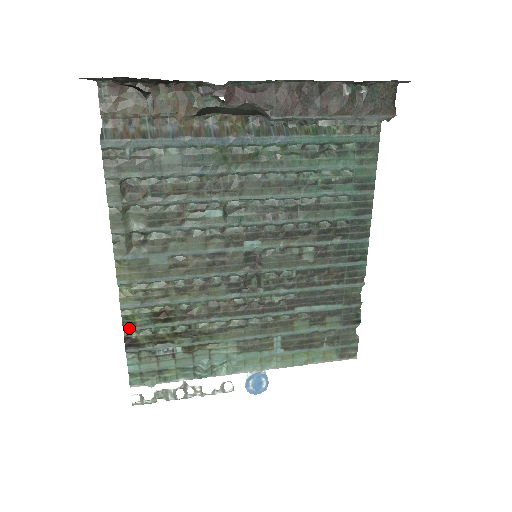
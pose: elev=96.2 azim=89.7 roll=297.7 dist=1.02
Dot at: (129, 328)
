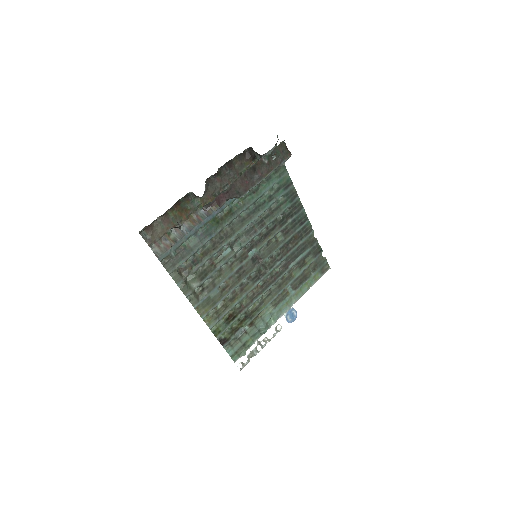
Dot at: (219, 335)
